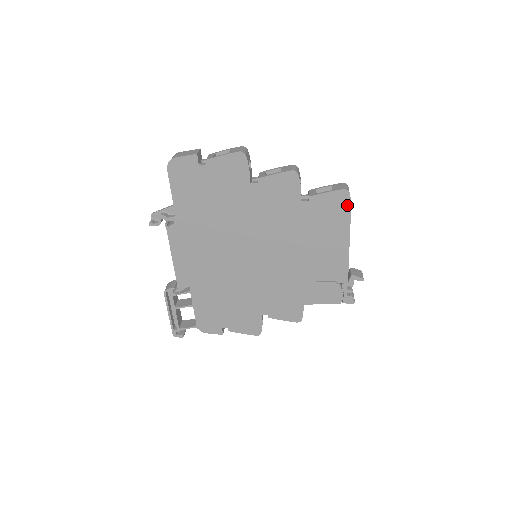
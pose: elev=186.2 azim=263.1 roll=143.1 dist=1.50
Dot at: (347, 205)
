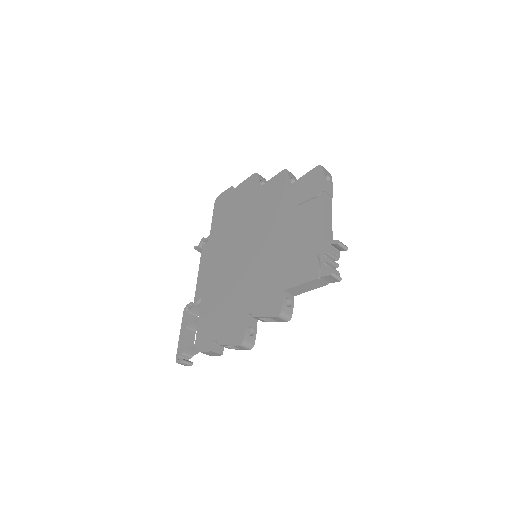
Dot at: (321, 177)
